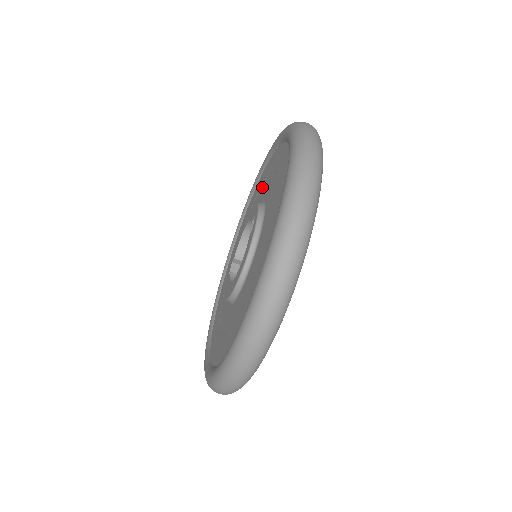
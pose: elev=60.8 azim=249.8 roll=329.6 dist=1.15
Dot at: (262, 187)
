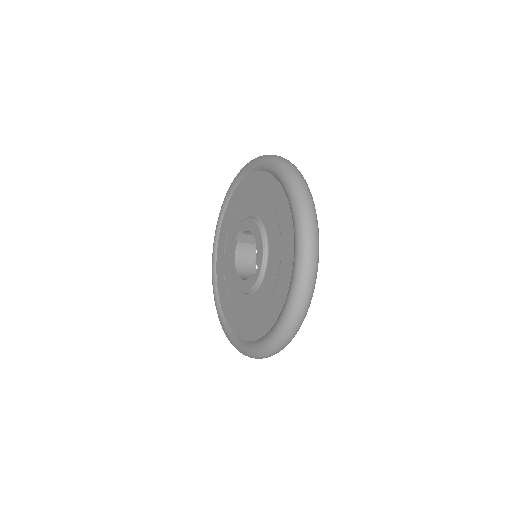
Dot at: (275, 219)
